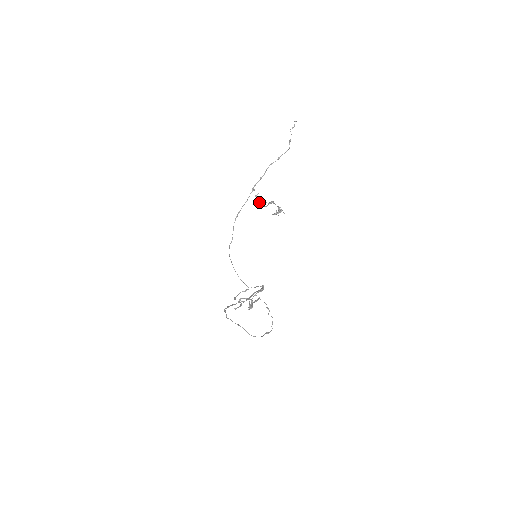
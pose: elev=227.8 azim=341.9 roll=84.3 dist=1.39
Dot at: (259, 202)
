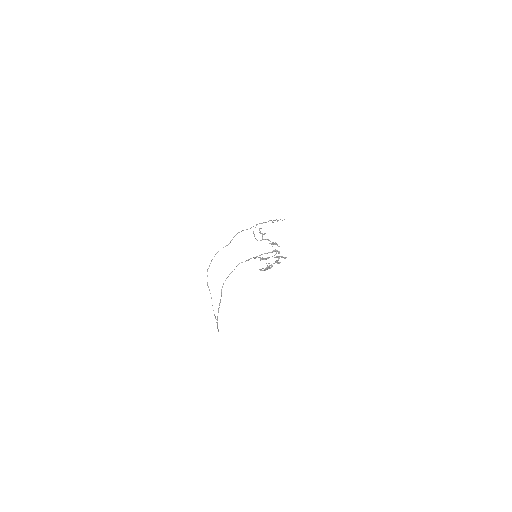
Dot at: occluded
